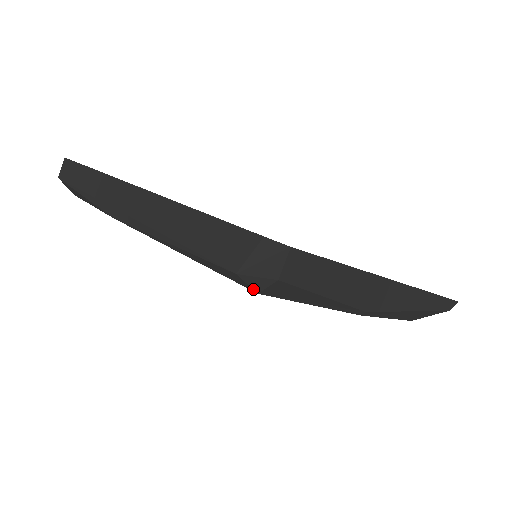
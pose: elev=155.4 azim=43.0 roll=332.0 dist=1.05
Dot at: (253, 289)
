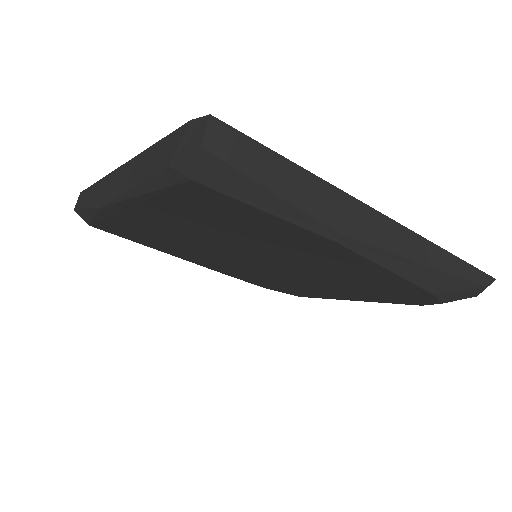
Dot at: (186, 176)
